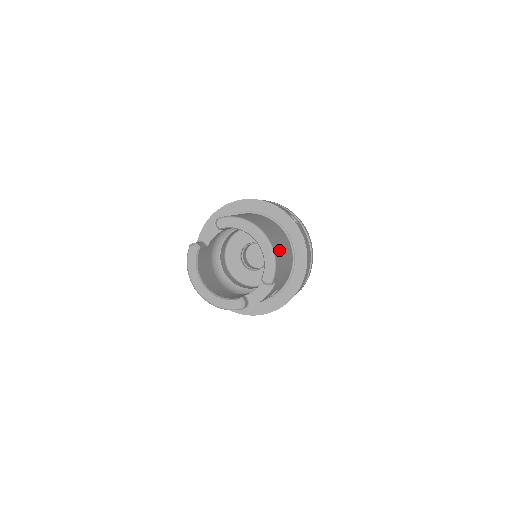
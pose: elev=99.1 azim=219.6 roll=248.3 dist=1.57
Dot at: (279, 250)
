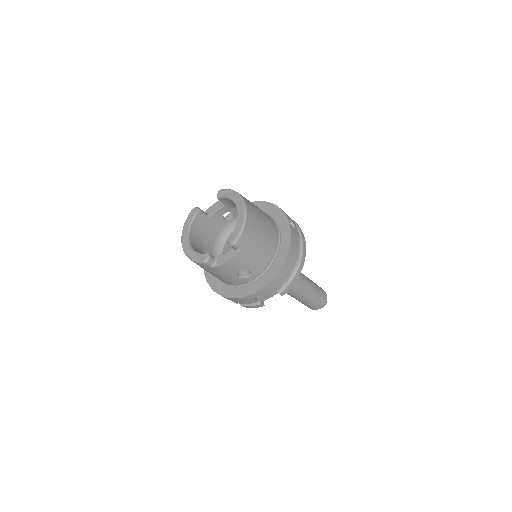
Dot at: (255, 226)
